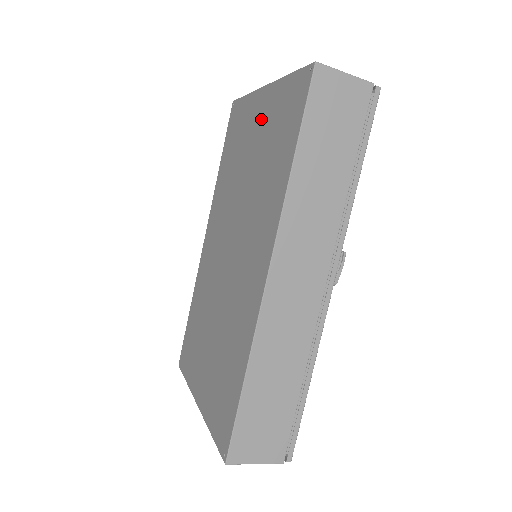
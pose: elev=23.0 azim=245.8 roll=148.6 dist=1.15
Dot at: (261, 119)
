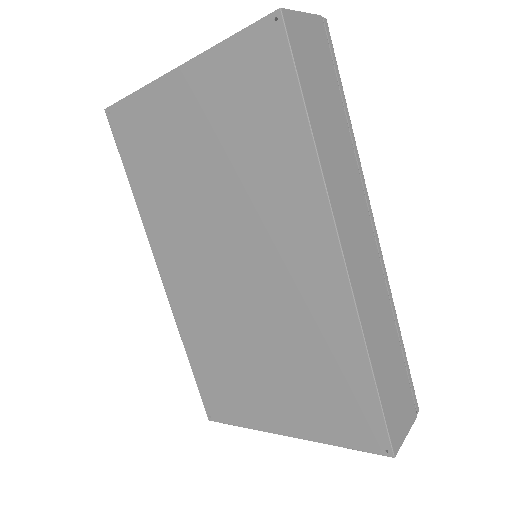
Dot at: (197, 107)
